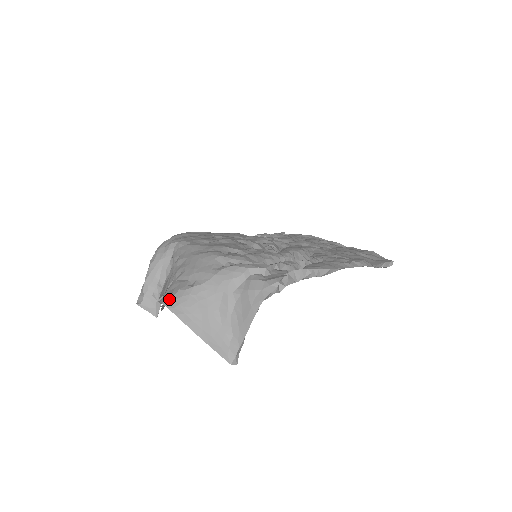
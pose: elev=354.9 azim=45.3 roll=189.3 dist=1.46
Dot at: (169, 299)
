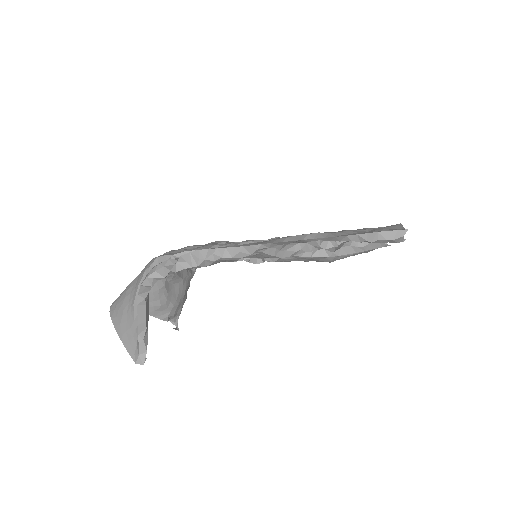
Dot at: occluded
